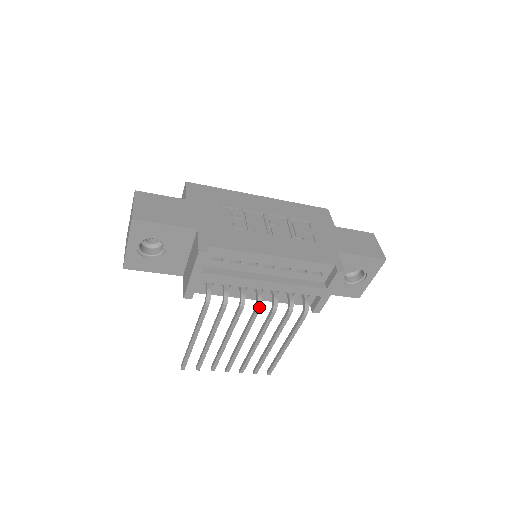
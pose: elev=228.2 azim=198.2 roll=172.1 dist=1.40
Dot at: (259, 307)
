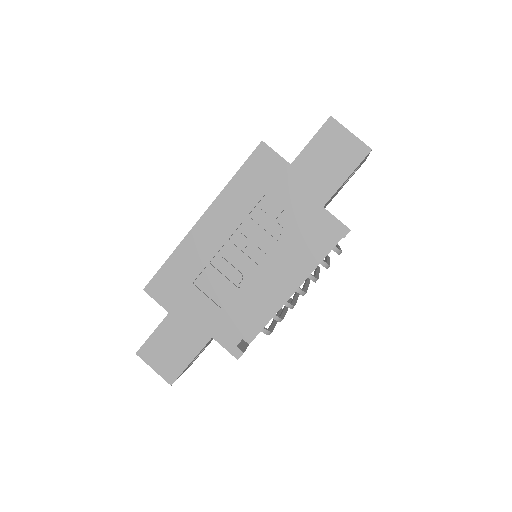
Dot at: (304, 294)
